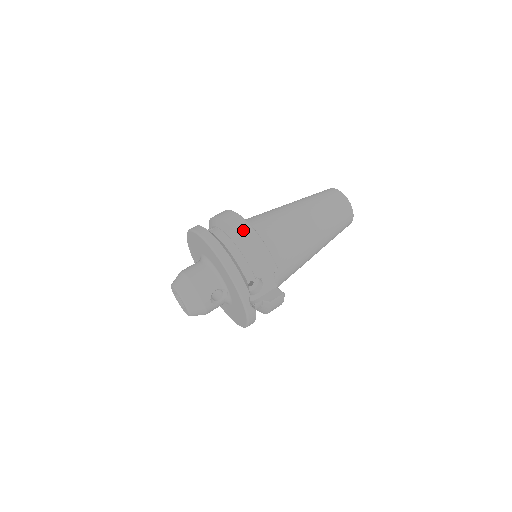
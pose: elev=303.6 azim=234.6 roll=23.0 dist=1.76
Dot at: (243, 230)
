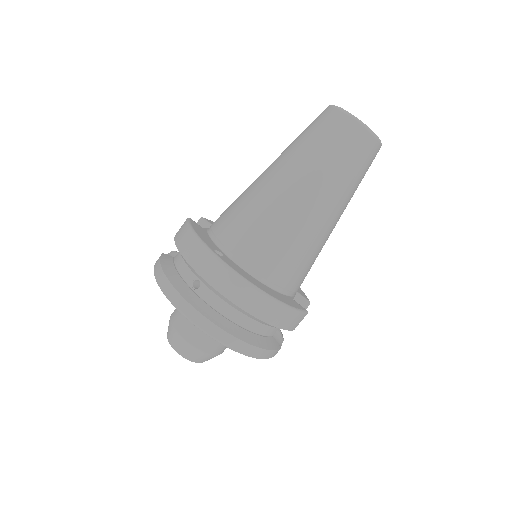
Dot at: (255, 305)
